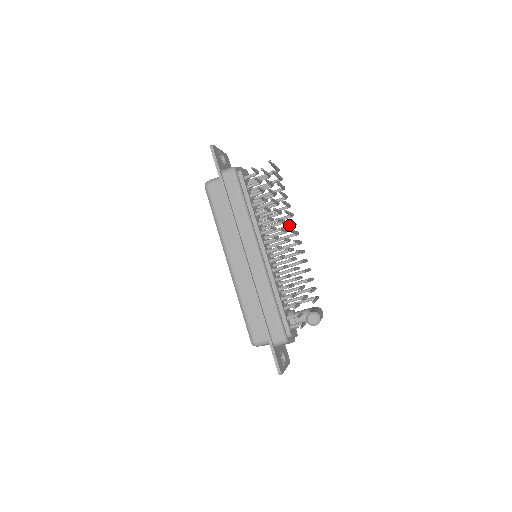
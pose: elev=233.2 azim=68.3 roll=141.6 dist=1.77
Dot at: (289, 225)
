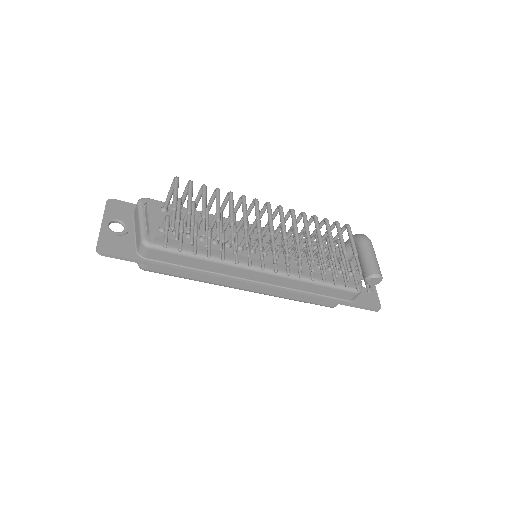
Dot at: (251, 206)
